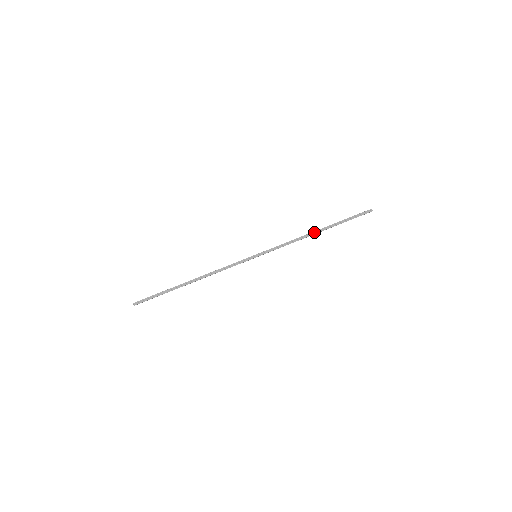
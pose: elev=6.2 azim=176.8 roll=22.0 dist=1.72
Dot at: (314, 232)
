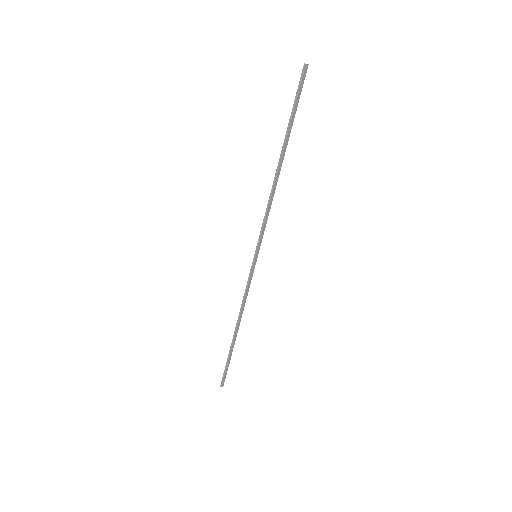
Dot at: (278, 172)
